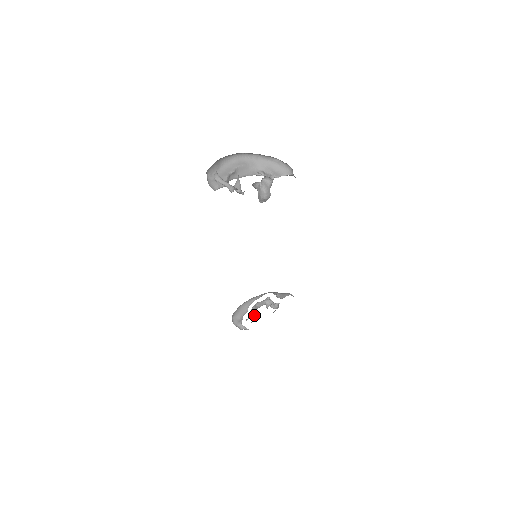
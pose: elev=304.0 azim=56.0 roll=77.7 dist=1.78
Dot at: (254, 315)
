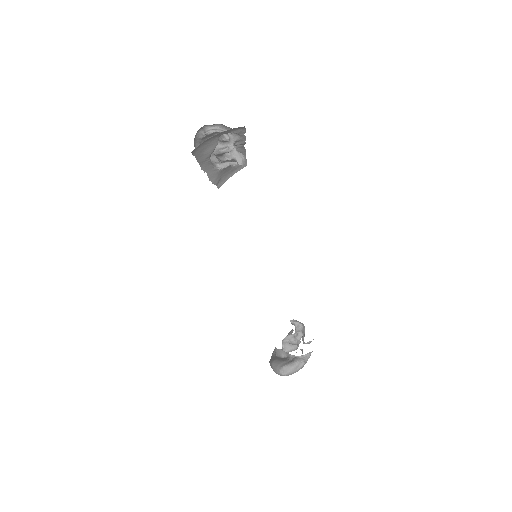
Dot at: occluded
